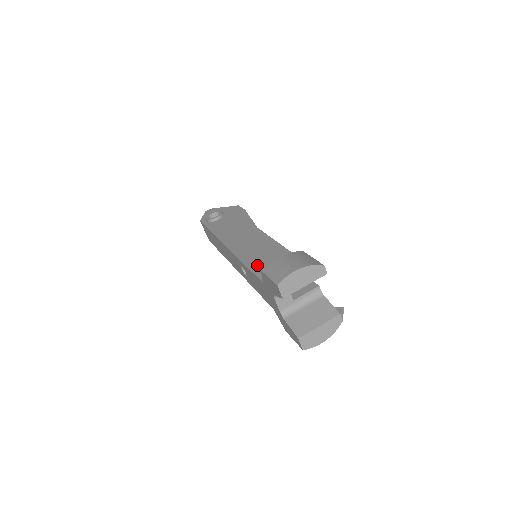
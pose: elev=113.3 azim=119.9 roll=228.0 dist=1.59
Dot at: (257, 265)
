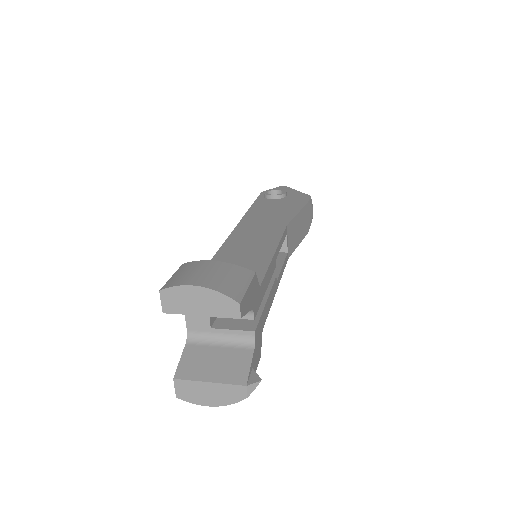
Dot at: occluded
